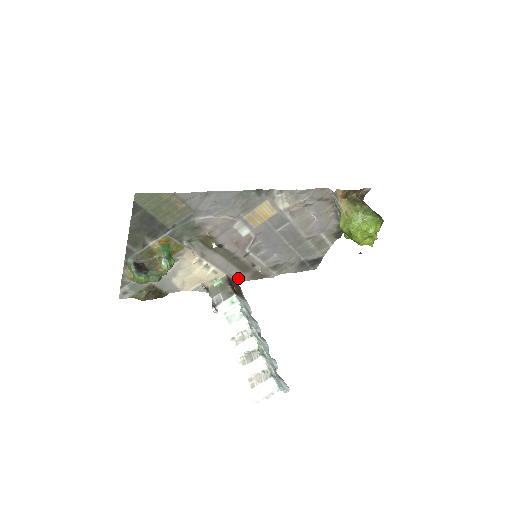
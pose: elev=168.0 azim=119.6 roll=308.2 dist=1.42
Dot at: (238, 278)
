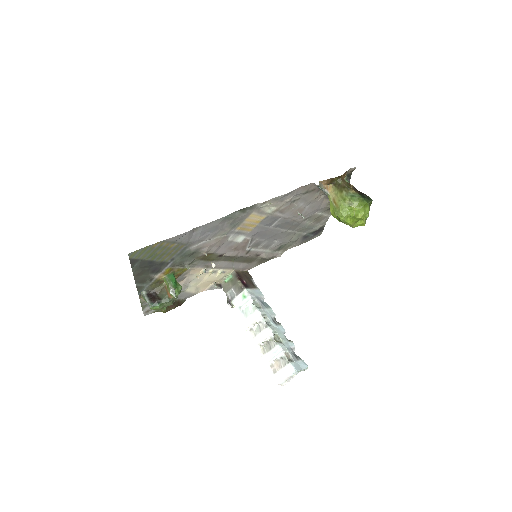
Dot at: (246, 268)
